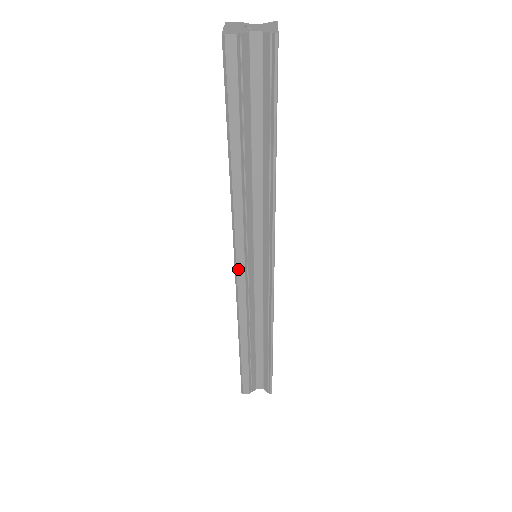
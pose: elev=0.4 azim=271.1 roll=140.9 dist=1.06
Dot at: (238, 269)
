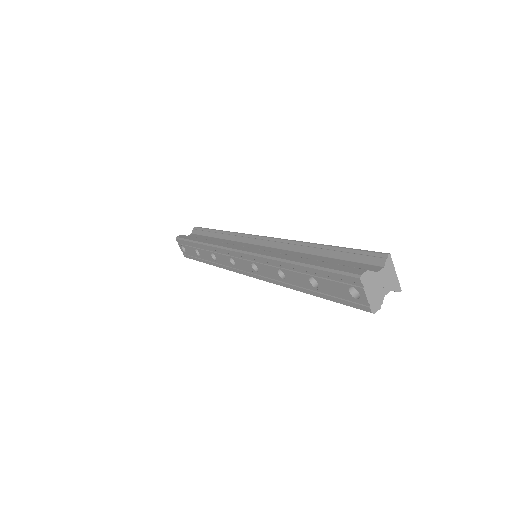
Dot at: occluded
